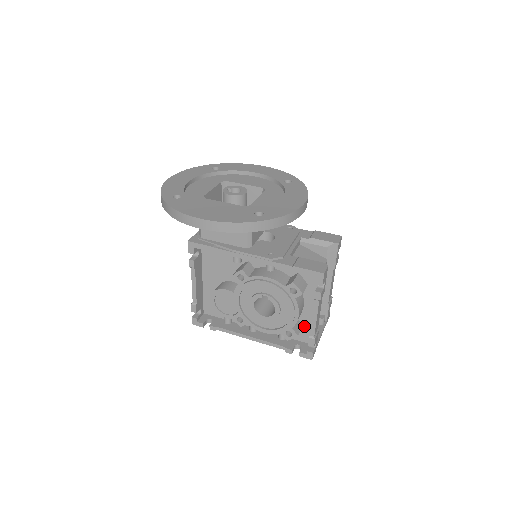
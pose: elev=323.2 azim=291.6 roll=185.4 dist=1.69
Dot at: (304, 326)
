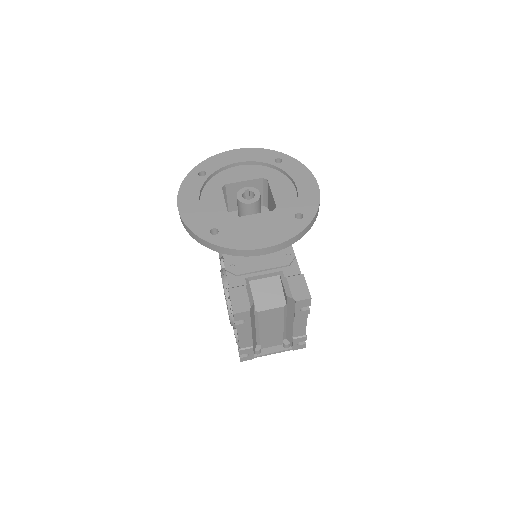
Dot at: occluded
